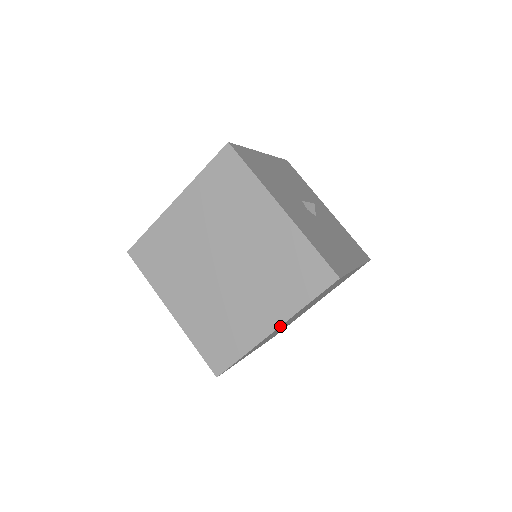
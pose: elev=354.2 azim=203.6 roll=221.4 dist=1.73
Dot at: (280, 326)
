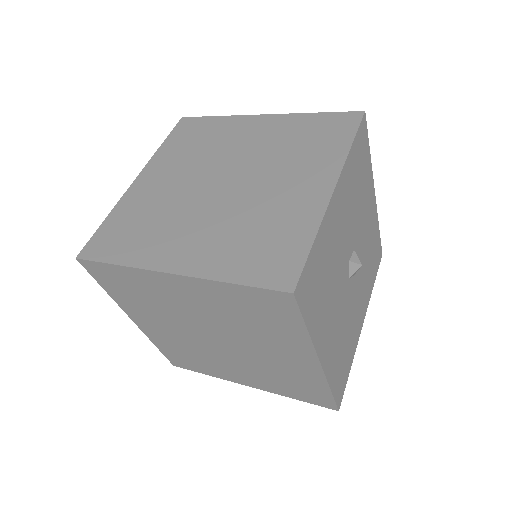
Dot at: occluded
